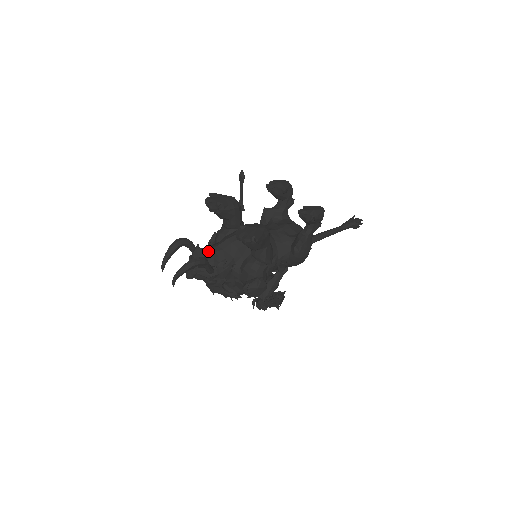
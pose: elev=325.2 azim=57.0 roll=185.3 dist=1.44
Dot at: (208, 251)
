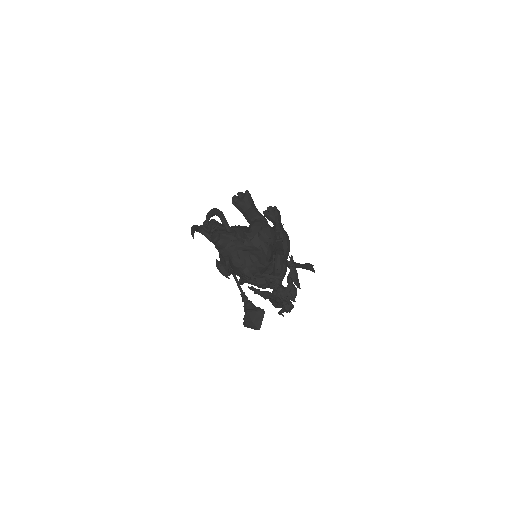
Dot at: occluded
